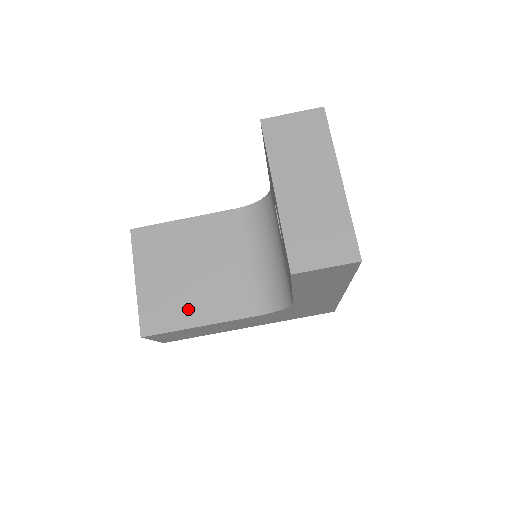
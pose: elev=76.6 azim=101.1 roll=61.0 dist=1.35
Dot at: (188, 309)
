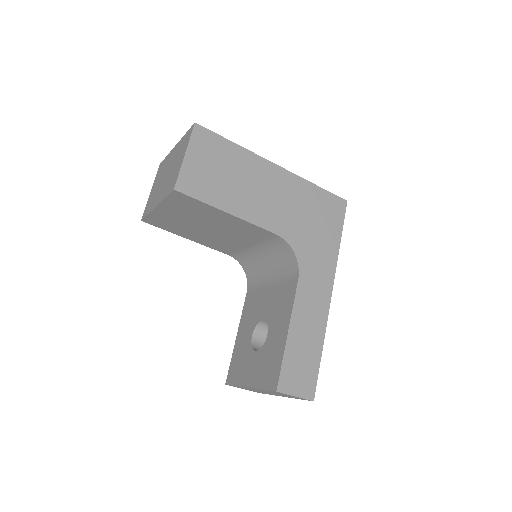
Dot at: (186, 233)
